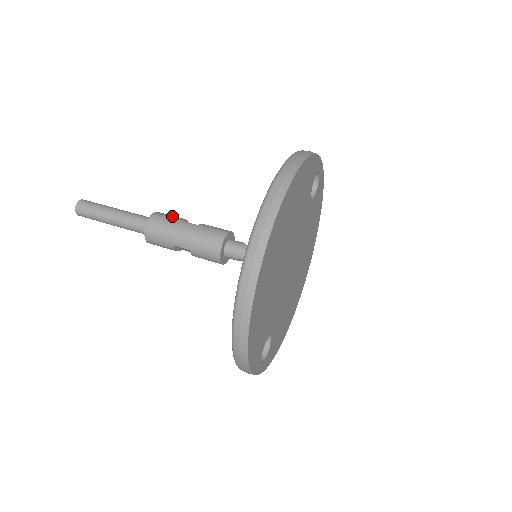
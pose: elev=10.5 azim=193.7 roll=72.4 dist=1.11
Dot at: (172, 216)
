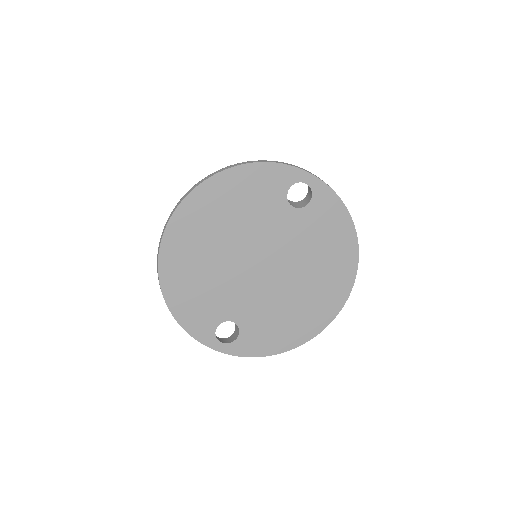
Dot at: occluded
